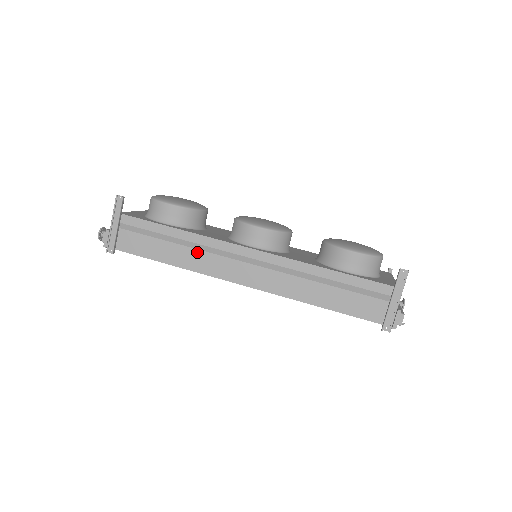
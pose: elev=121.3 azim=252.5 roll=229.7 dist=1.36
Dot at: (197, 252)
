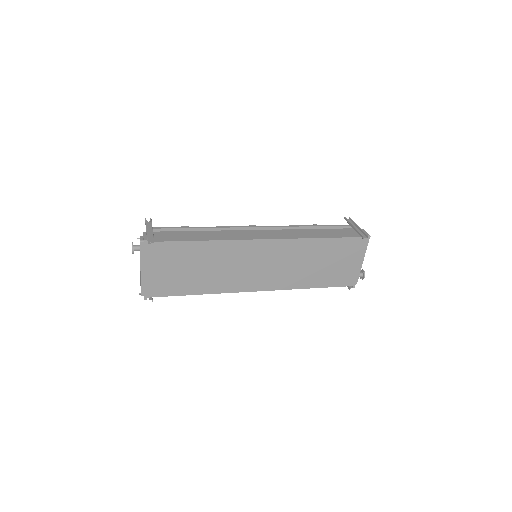
Dot at: (221, 233)
